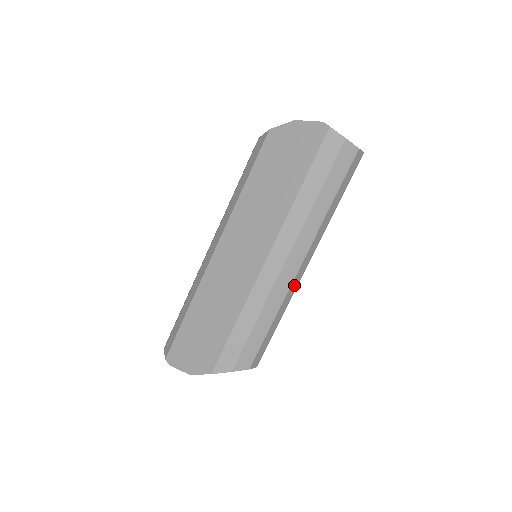
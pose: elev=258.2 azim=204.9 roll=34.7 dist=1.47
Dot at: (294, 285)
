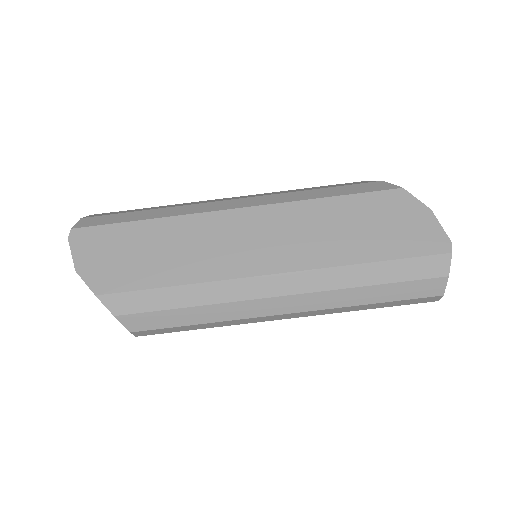
Dot at: (257, 319)
